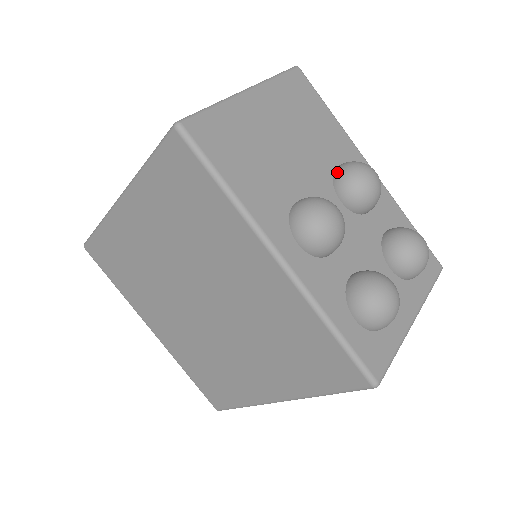
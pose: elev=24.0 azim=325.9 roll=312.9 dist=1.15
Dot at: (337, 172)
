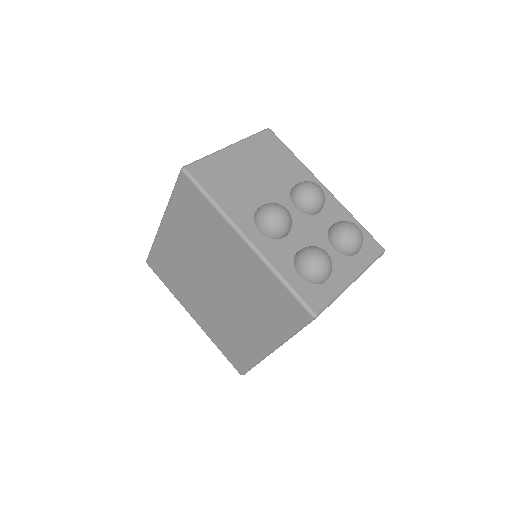
Dot at: (292, 189)
